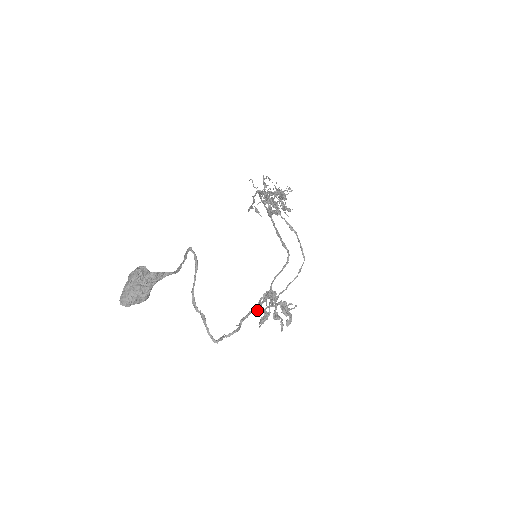
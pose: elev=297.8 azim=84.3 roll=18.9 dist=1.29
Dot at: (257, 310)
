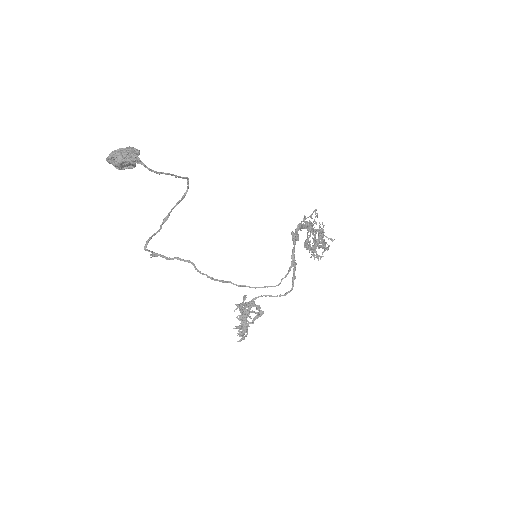
Dot at: (195, 266)
